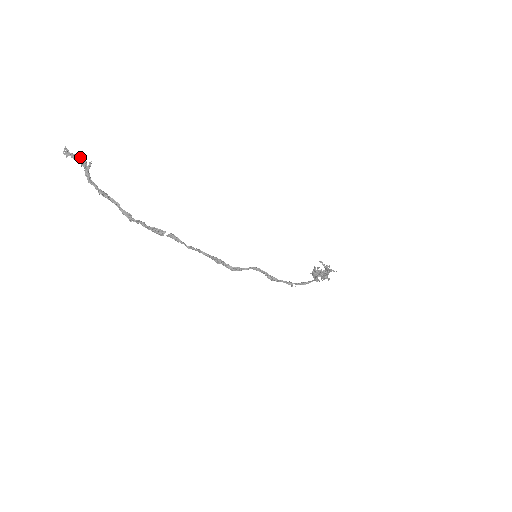
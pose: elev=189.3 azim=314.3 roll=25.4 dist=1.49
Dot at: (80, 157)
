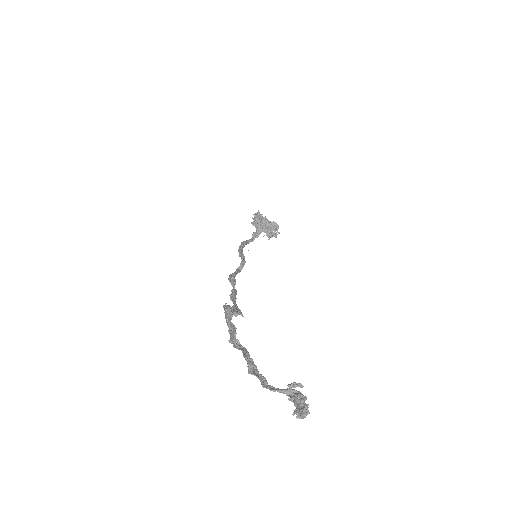
Dot at: occluded
